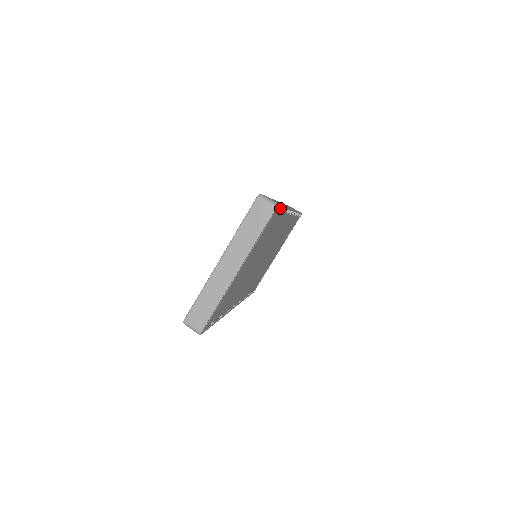
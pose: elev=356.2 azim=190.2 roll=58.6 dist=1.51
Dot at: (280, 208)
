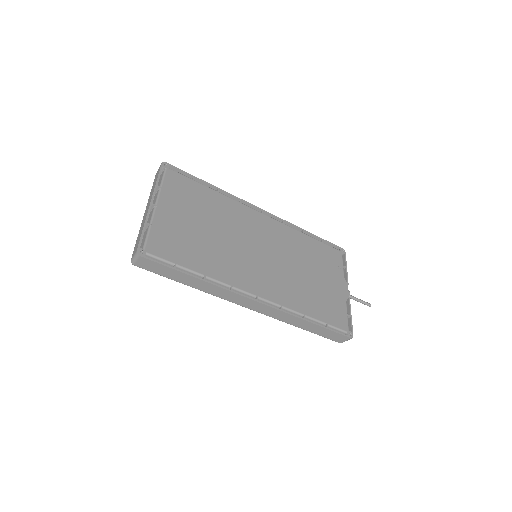
Dot at: (192, 179)
